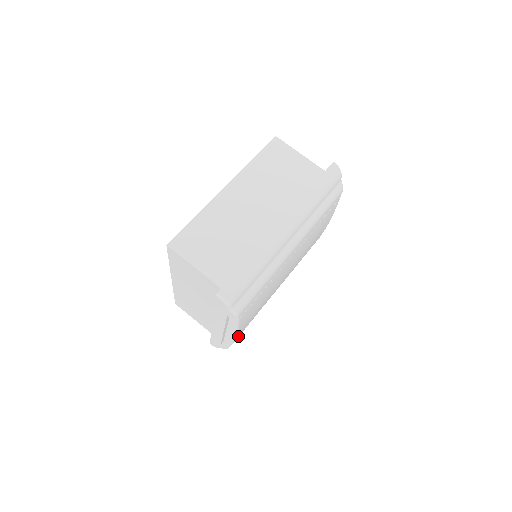
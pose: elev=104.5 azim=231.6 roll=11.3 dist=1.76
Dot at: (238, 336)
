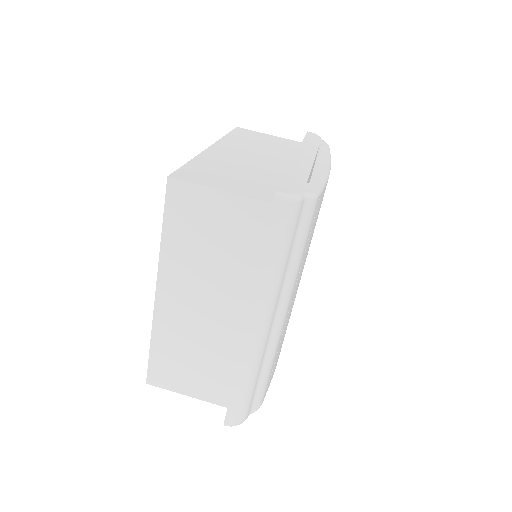
Dot at: occluded
